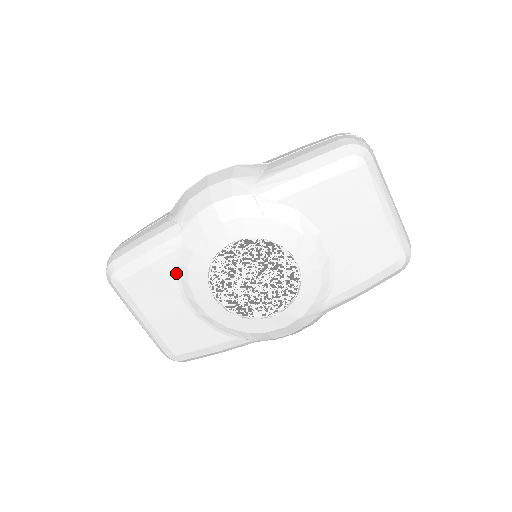
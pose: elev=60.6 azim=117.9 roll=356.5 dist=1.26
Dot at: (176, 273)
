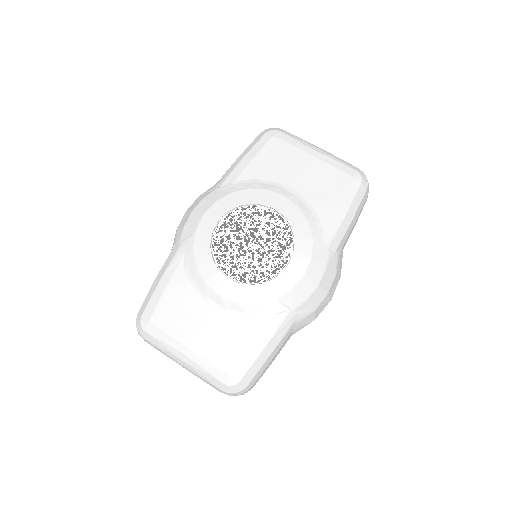
Dot at: (190, 280)
